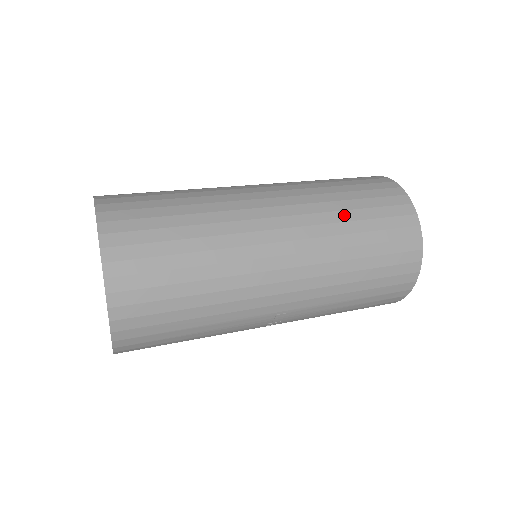
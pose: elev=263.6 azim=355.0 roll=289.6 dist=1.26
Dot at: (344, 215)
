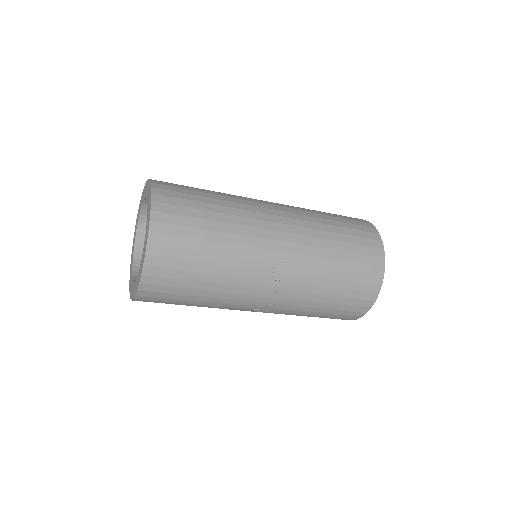
Dot at: (318, 212)
